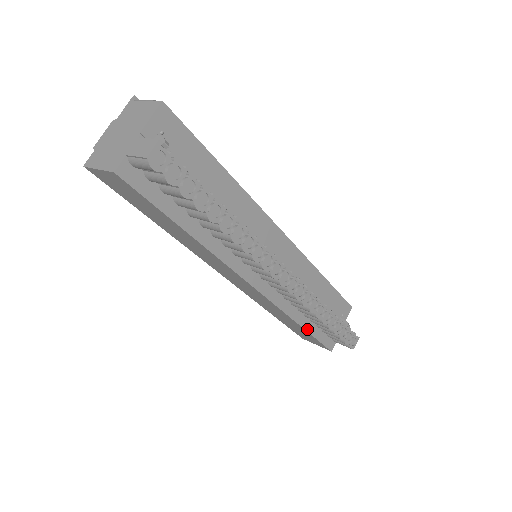
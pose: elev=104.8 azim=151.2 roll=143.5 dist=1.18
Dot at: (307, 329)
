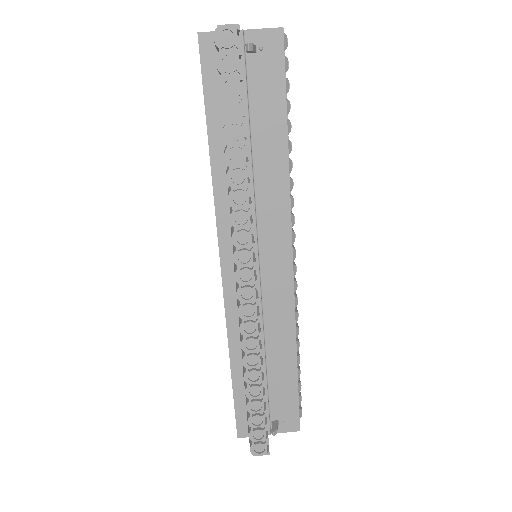
Dot at: (234, 377)
